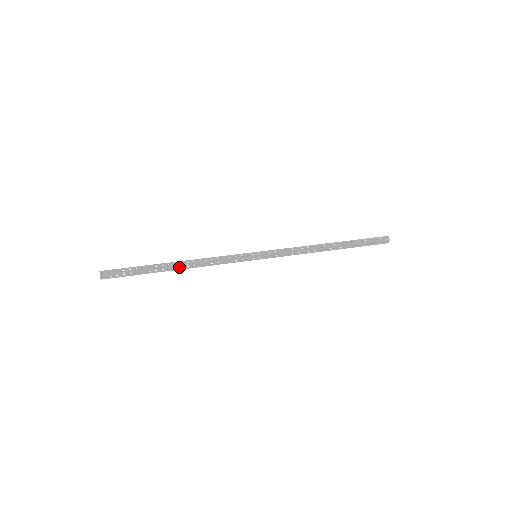
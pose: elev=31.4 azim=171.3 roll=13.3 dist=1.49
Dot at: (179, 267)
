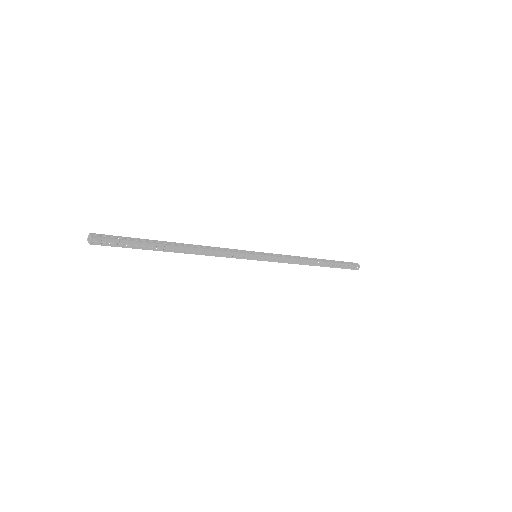
Dot at: (183, 248)
